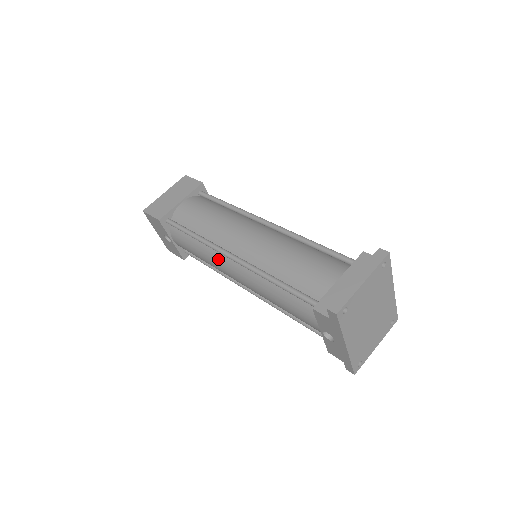
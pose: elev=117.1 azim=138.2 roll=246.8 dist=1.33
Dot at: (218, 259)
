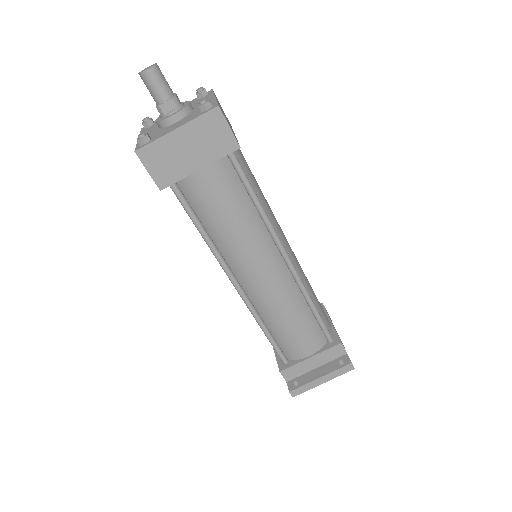
Dot at: occluded
